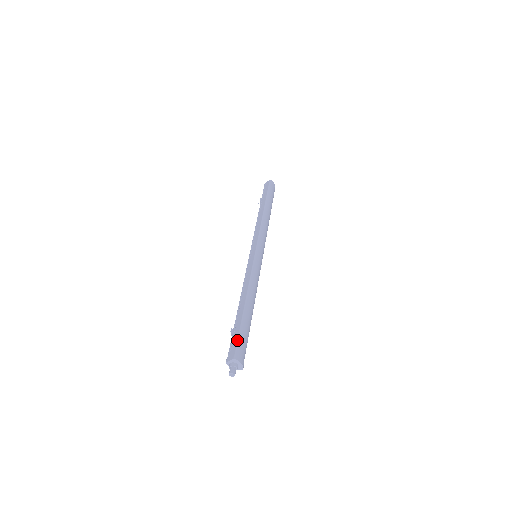
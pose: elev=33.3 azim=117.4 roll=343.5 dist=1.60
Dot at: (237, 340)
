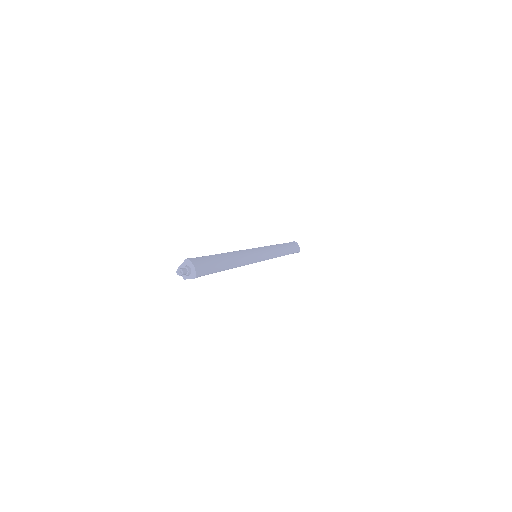
Dot at: (199, 257)
